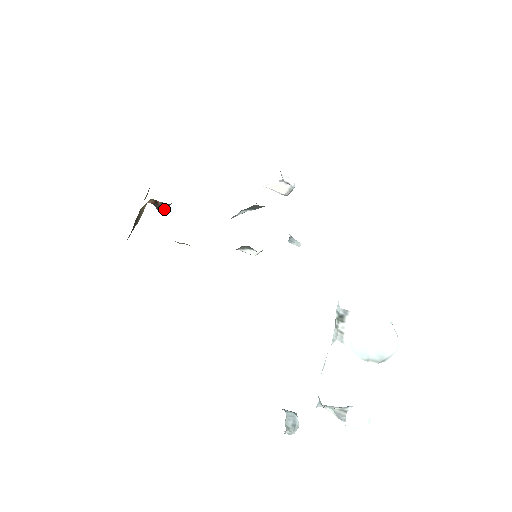
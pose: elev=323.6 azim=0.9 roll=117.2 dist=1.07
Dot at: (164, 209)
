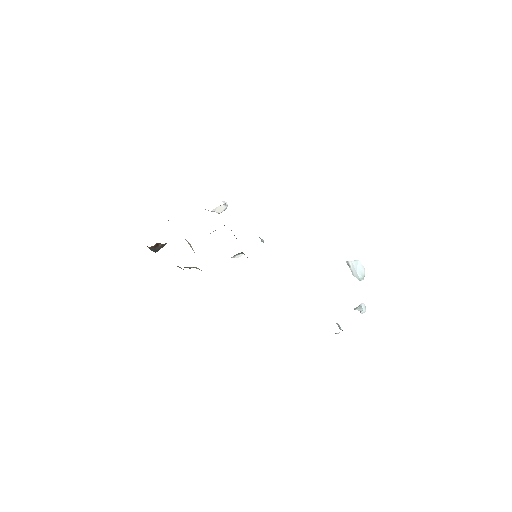
Dot at: (160, 248)
